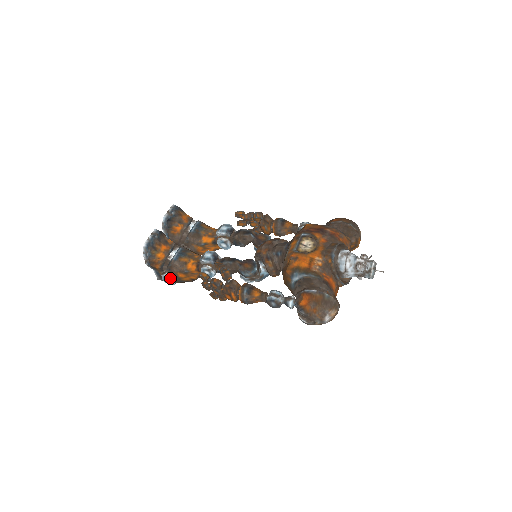
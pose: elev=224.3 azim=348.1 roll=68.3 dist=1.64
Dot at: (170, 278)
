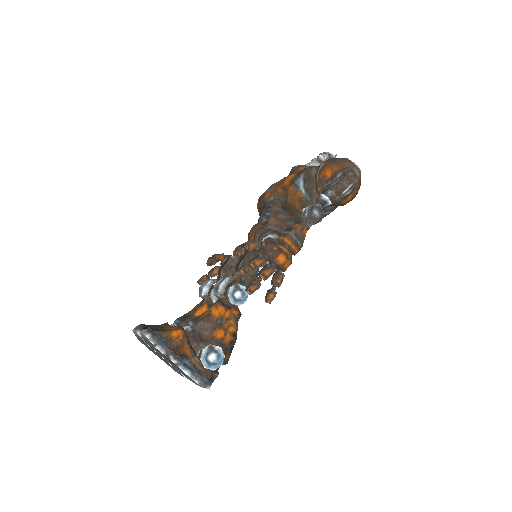
Dot at: (212, 348)
